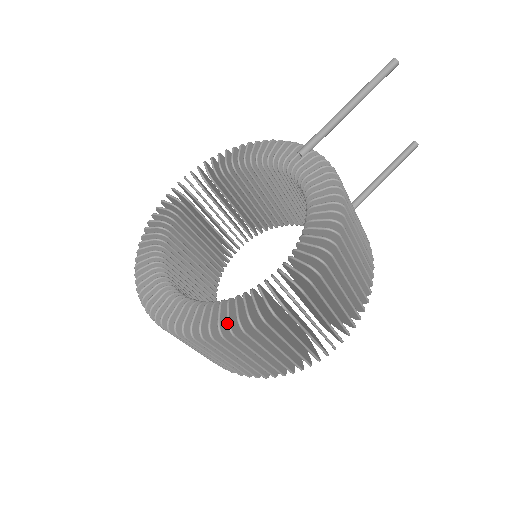
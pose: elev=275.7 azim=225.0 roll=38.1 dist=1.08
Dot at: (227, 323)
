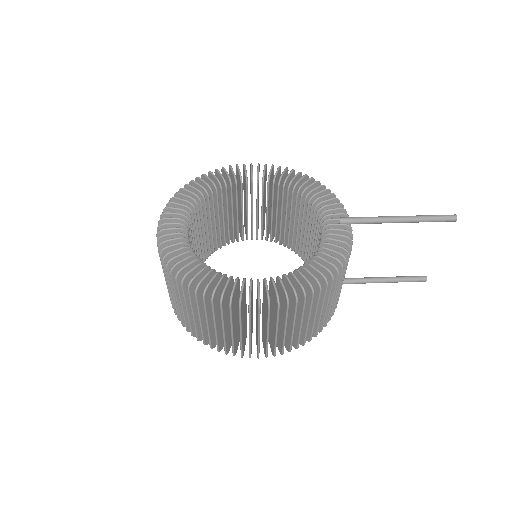
Dot at: (198, 283)
